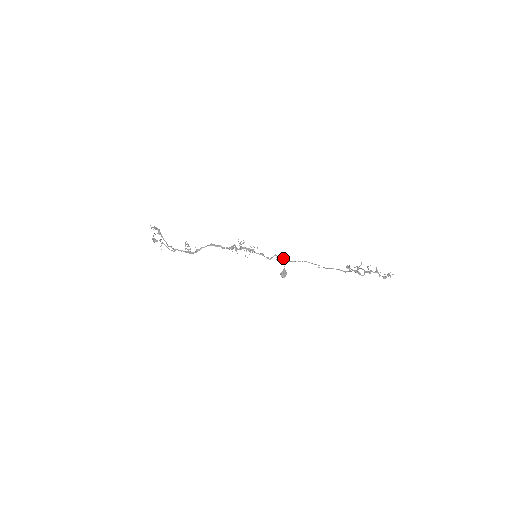
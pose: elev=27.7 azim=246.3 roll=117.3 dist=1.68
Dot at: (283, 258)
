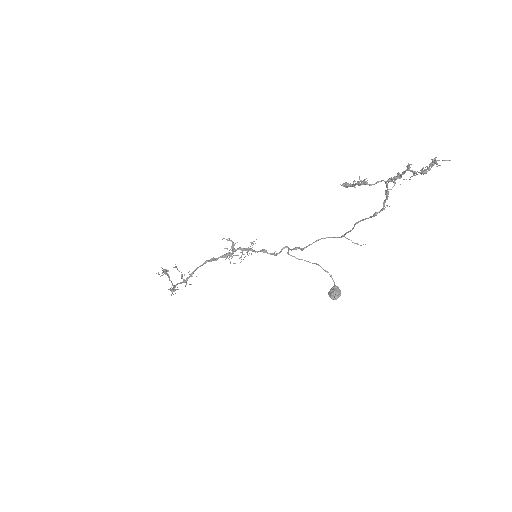
Dot at: (296, 247)
